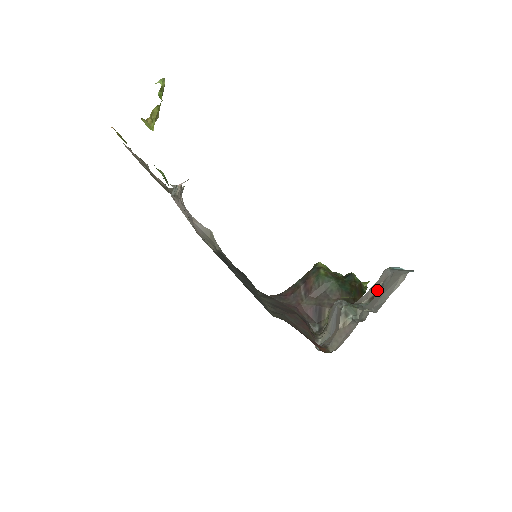
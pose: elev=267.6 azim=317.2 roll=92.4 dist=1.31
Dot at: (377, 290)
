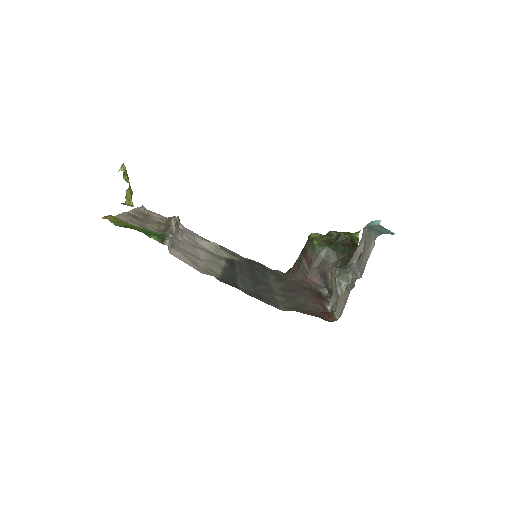
Dot at: (362, 248)
